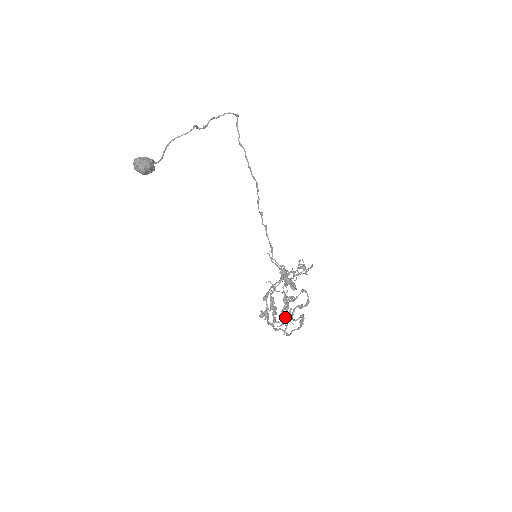
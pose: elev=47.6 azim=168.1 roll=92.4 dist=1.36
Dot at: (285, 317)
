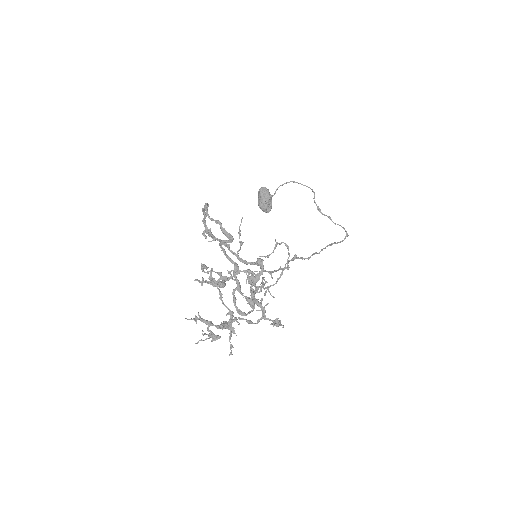
Dot at: (207, 320)
